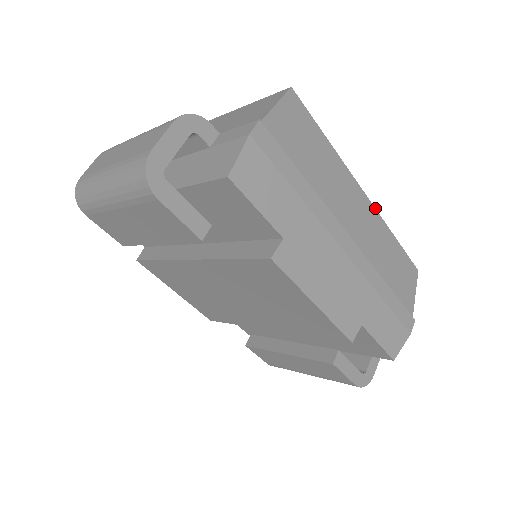
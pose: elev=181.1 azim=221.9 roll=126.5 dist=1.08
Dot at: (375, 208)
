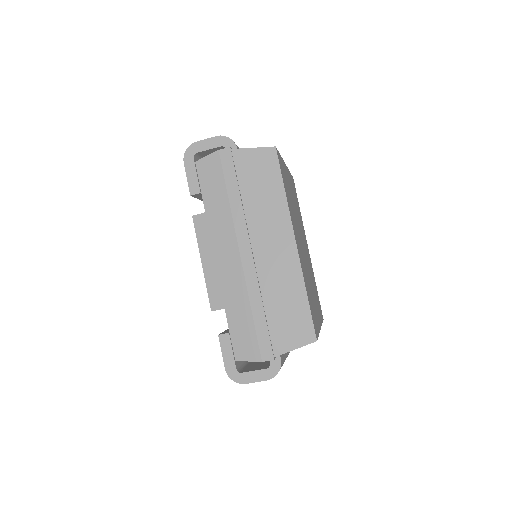
Dot at: occluded
